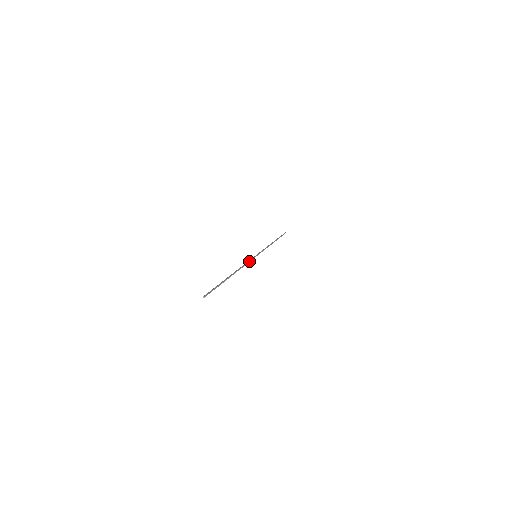
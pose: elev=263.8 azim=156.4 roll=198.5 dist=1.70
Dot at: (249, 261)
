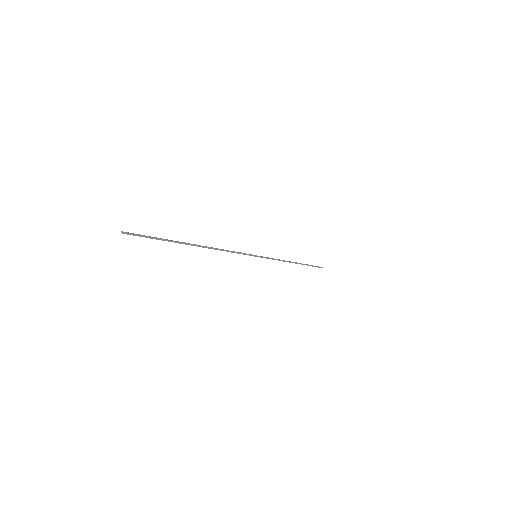
Dot at: (240, 253)
